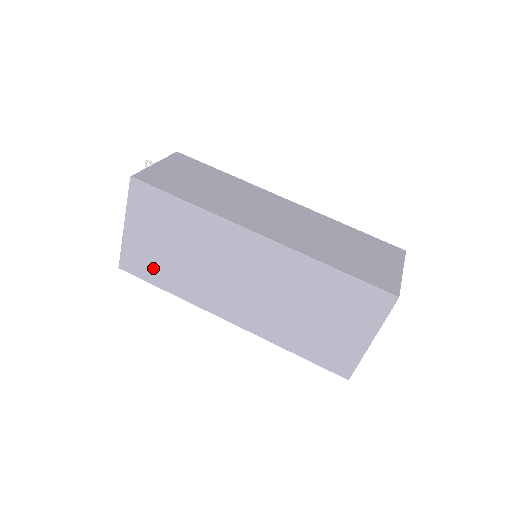
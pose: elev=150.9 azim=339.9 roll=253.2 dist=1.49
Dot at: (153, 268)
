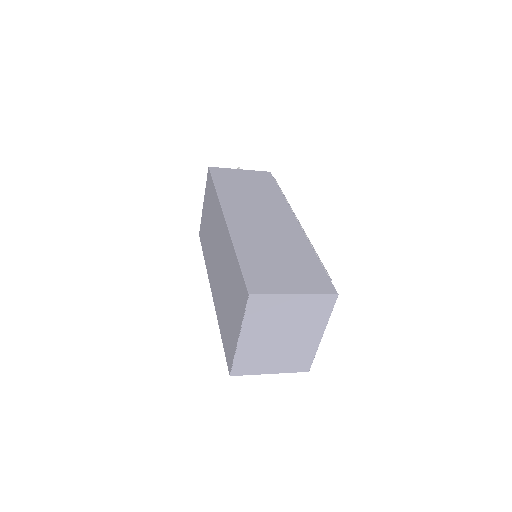
Dot at: (204, 237)
